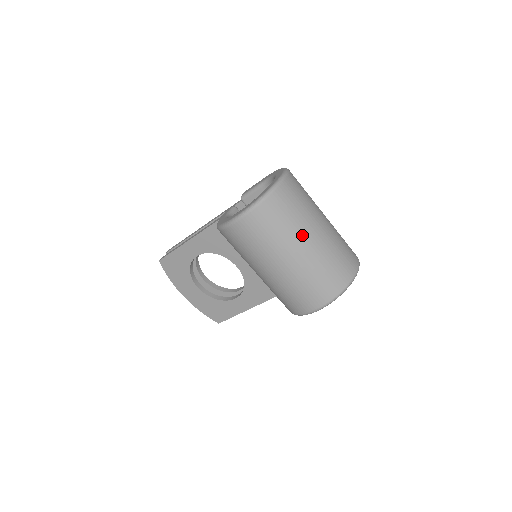
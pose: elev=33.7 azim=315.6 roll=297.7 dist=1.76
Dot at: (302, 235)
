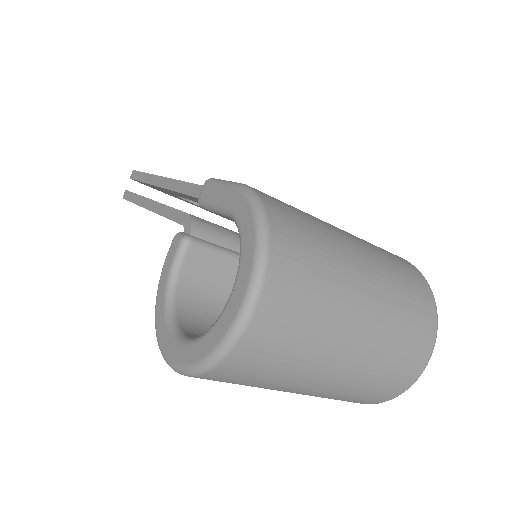
Dot at: (304, 381)
